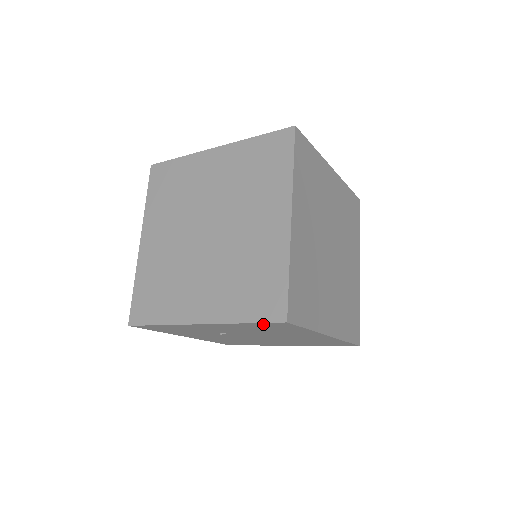
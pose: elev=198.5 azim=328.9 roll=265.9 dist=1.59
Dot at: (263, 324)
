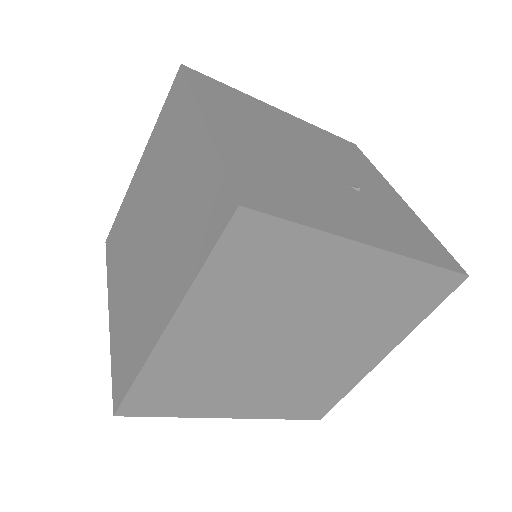
Dot at: occluded
